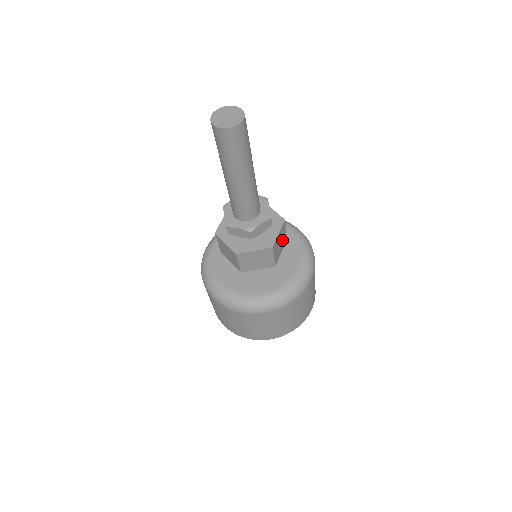
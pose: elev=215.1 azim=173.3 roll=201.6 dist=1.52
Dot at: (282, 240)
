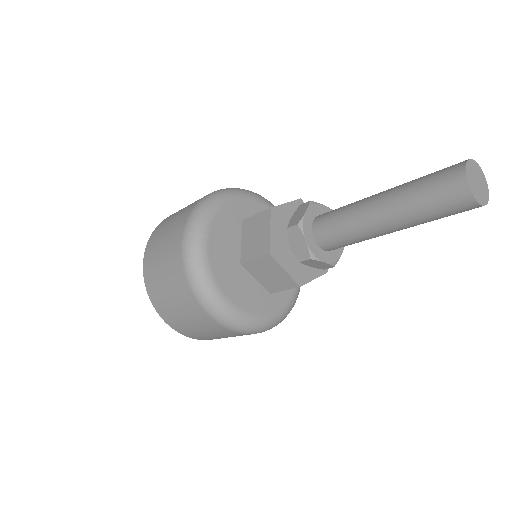
Dot at: occluded
